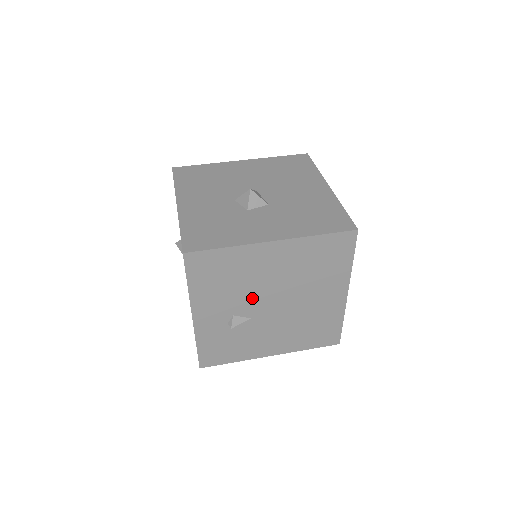
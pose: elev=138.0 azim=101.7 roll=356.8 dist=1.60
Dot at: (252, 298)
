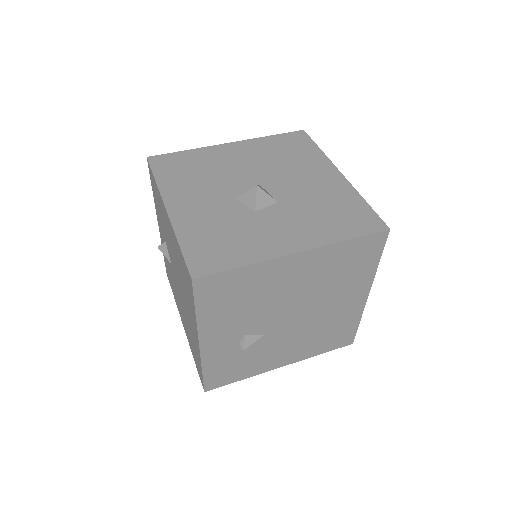
Dot at: (268, 315)
